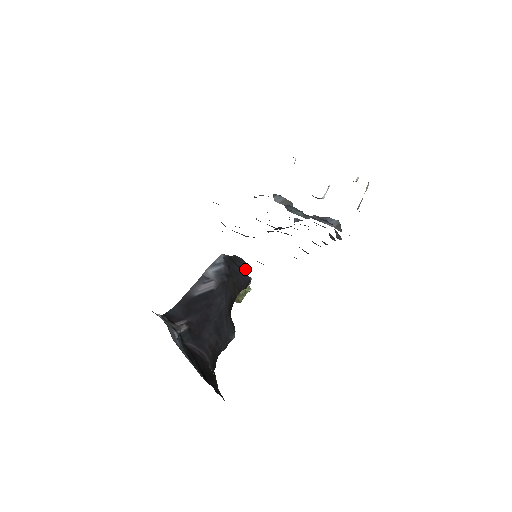
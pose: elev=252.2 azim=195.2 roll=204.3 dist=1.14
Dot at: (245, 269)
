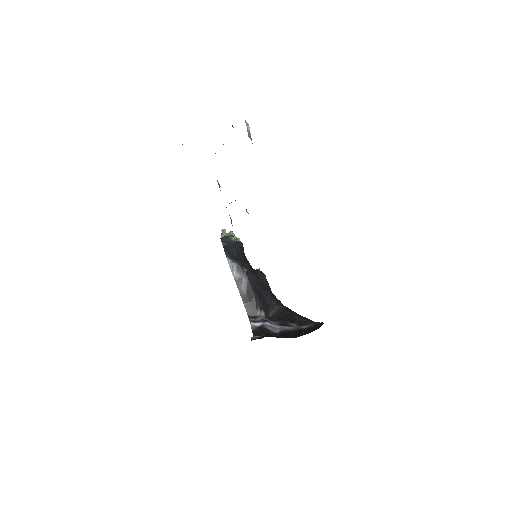
Dot at: (234, 241)
